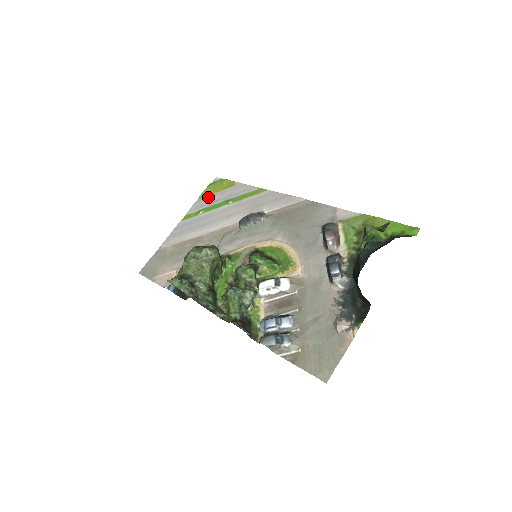
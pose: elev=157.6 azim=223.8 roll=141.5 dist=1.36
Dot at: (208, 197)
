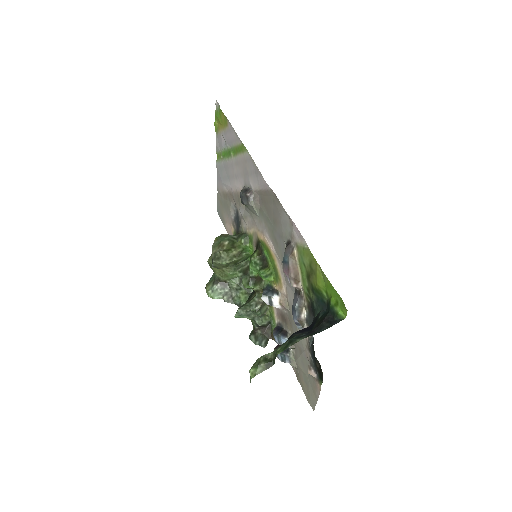
Dot at: (219, 134)
